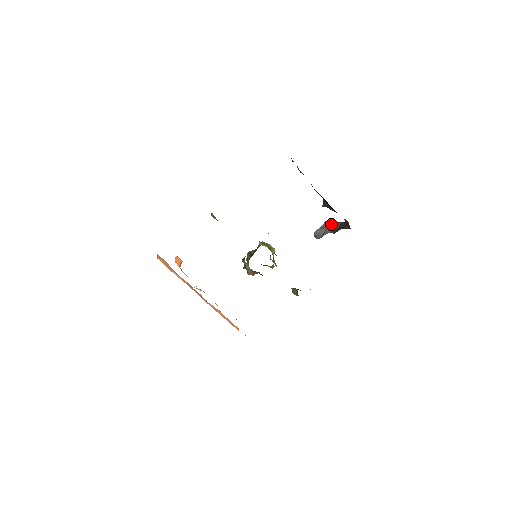
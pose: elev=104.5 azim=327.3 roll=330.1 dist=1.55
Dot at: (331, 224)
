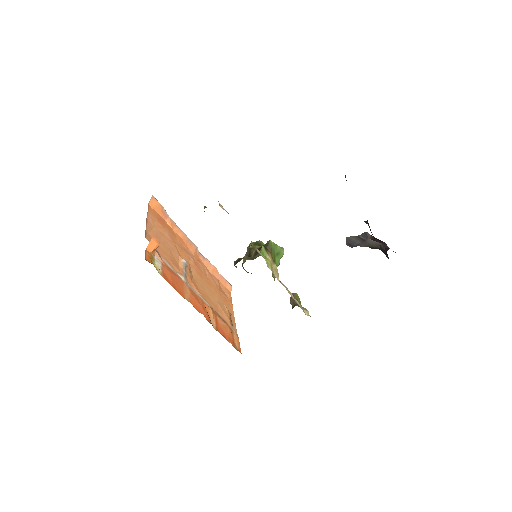
Dot at: (371, 239)
